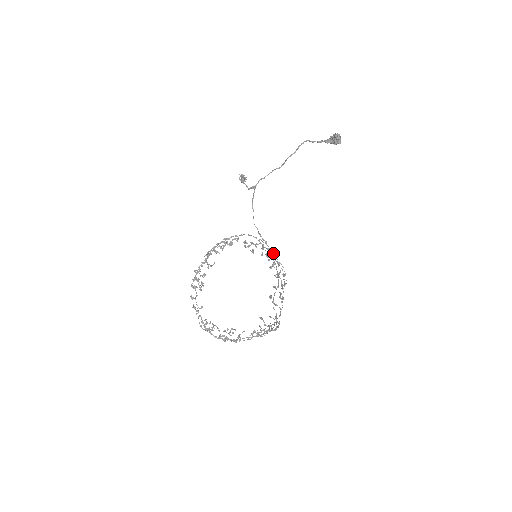
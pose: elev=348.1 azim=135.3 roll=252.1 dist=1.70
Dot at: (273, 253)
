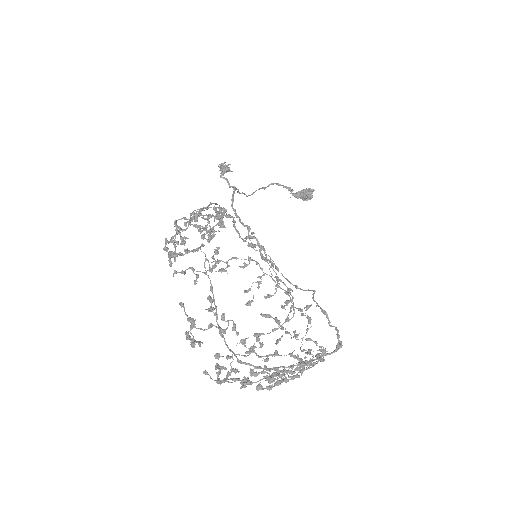
Dot at: occluded
